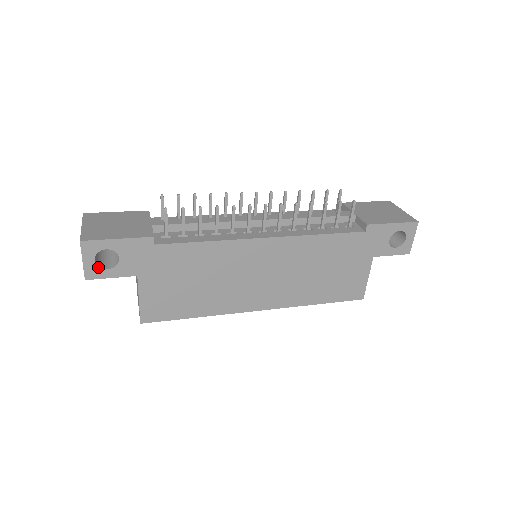
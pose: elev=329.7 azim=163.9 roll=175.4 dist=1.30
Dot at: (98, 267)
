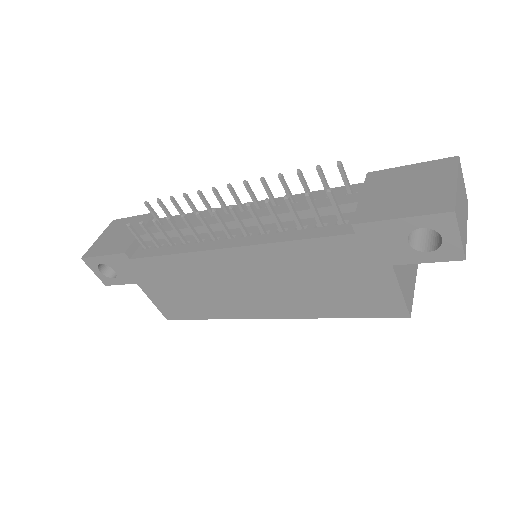
Dot at: (106, 277)
